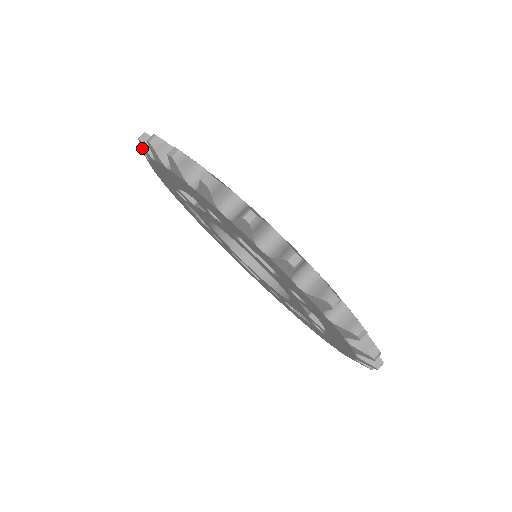
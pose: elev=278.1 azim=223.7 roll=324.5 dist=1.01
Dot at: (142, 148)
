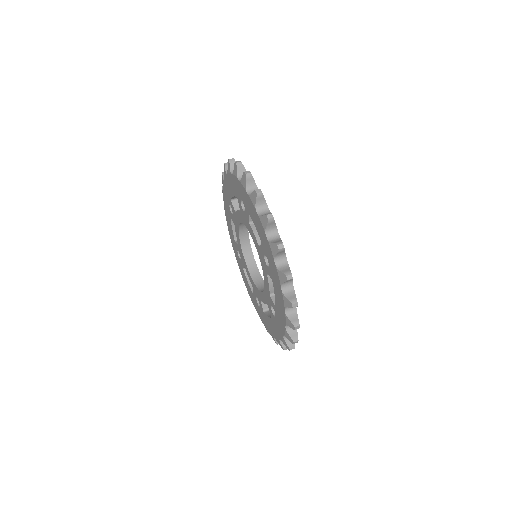
Dot at: (223, 175)
